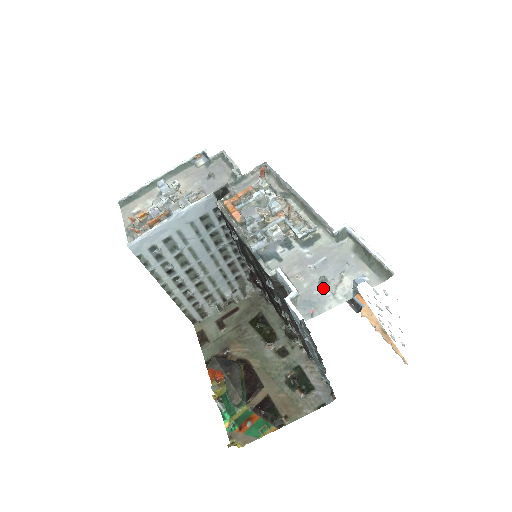
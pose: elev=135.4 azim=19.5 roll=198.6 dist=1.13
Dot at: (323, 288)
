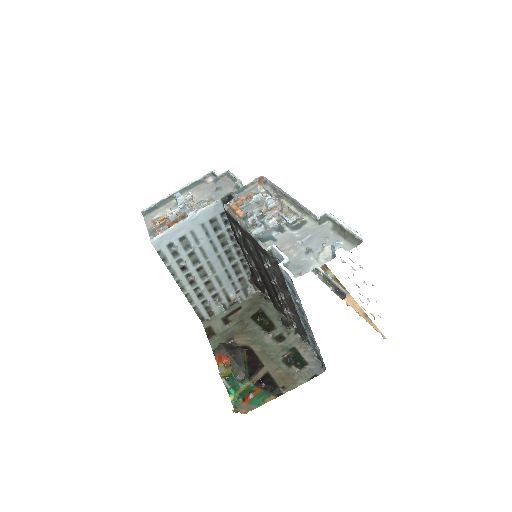
Dot at: (309, 256)
